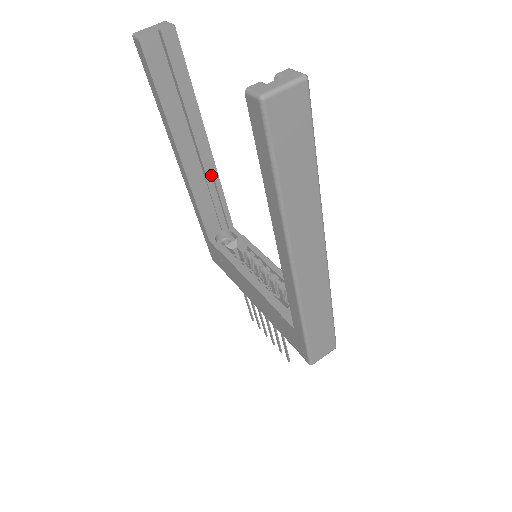
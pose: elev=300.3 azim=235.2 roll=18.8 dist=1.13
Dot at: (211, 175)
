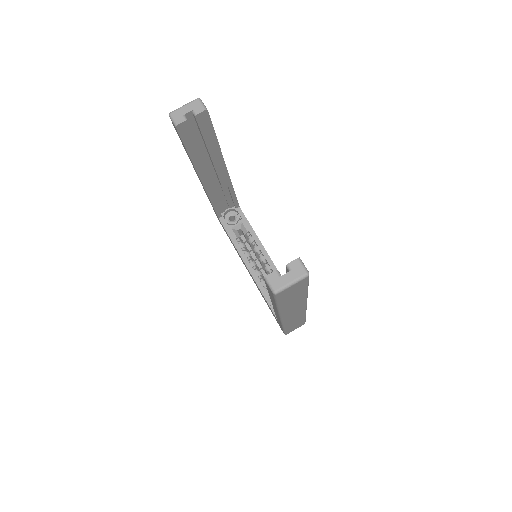
Dot at: (226, 184)
